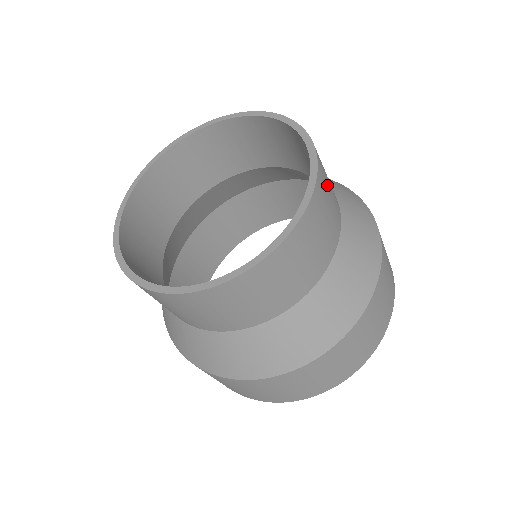
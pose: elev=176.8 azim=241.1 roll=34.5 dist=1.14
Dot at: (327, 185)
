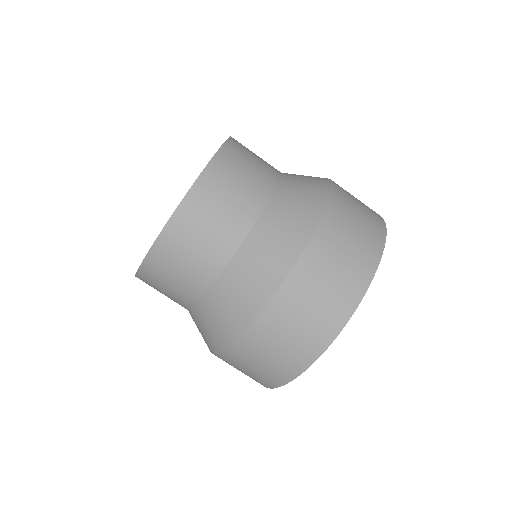
Dot at: (220, 195)
